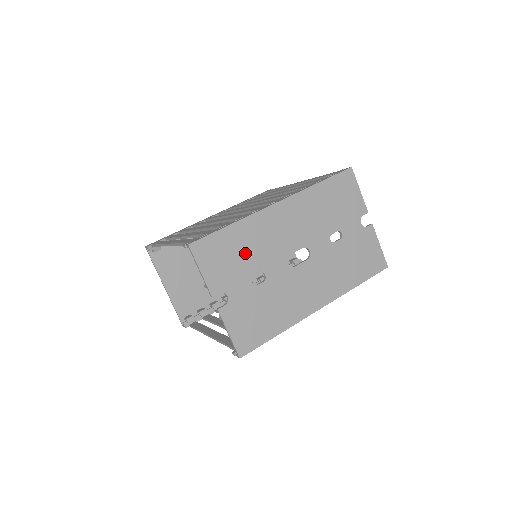
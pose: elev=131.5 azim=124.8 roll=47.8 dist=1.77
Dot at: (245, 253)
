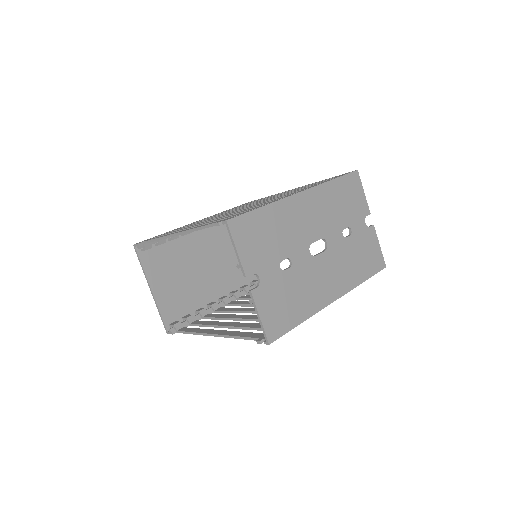
Dot at: (275, 237)
